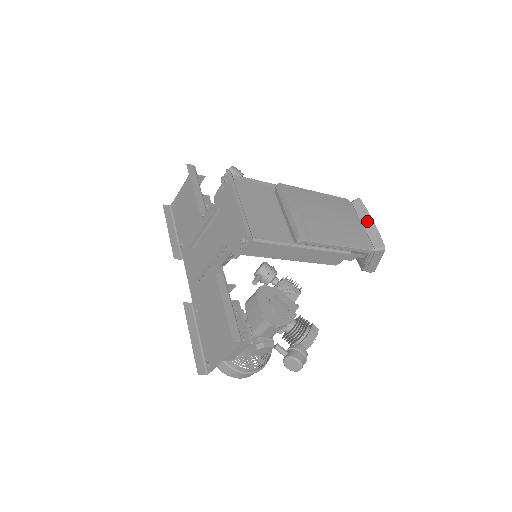
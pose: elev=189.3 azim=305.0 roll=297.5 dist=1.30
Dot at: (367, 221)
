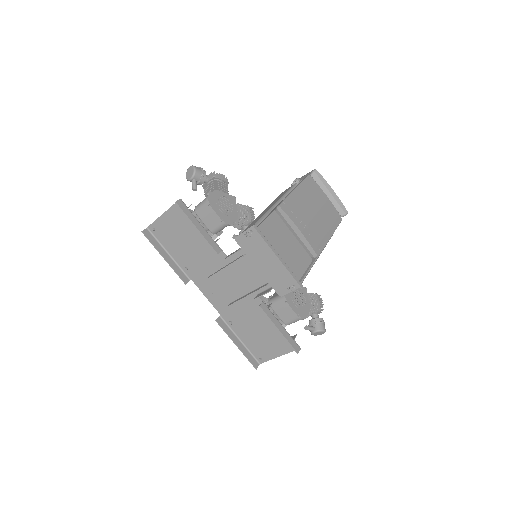
Dot at: (329, 192)
